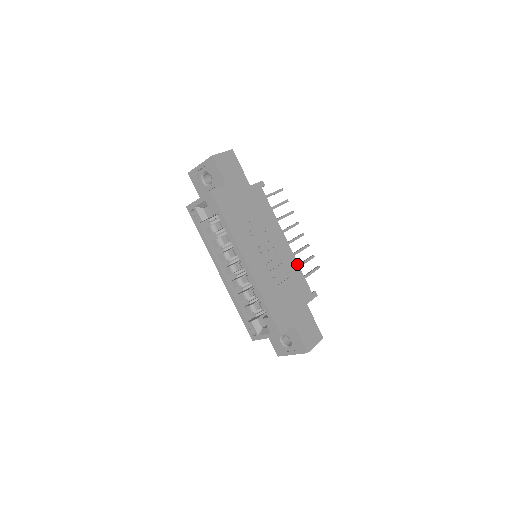
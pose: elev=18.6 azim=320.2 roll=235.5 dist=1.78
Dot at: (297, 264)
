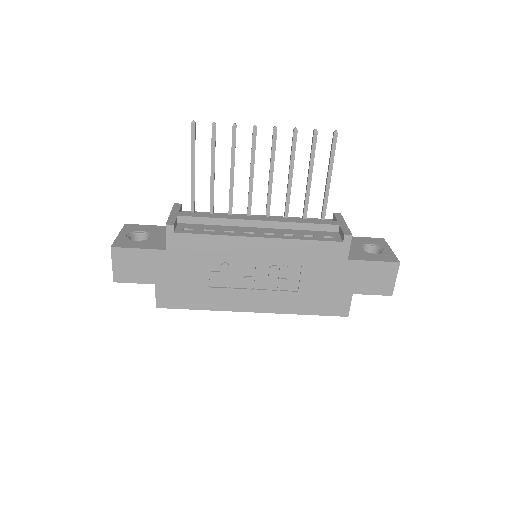
Dot at: (295, 241)
